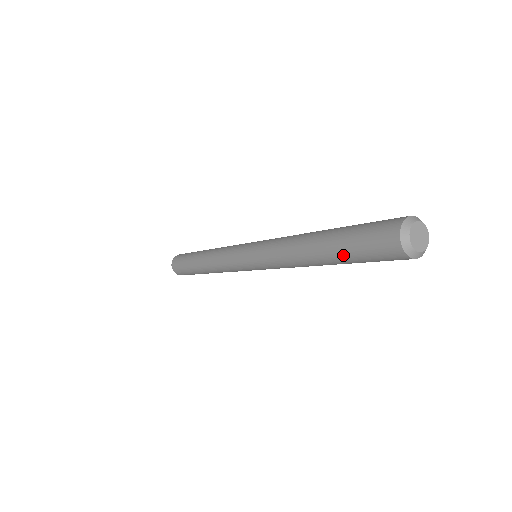
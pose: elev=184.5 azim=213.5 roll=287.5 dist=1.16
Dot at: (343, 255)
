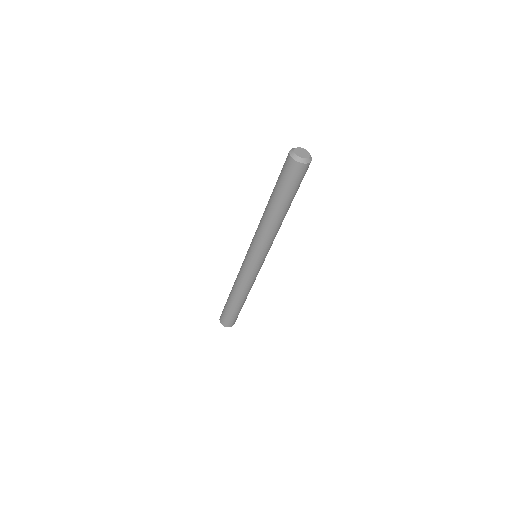
Dot at: (280, 194)
